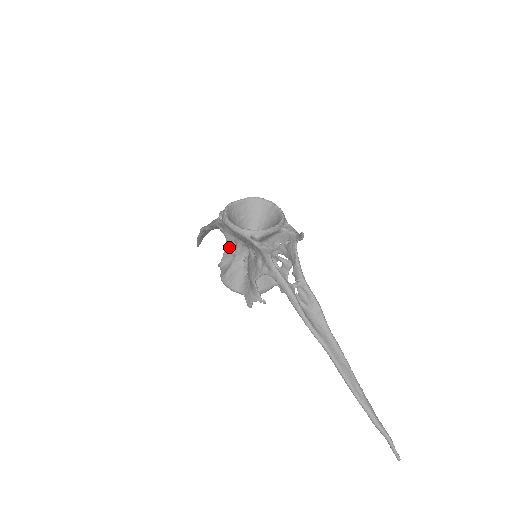
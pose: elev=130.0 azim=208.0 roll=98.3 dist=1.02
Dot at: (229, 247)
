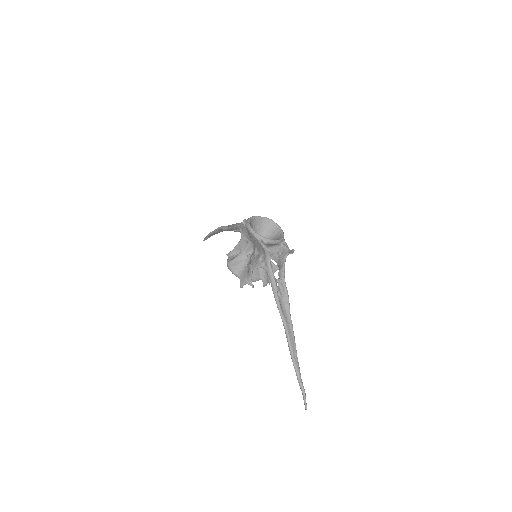
Dot at: (240, 244)
